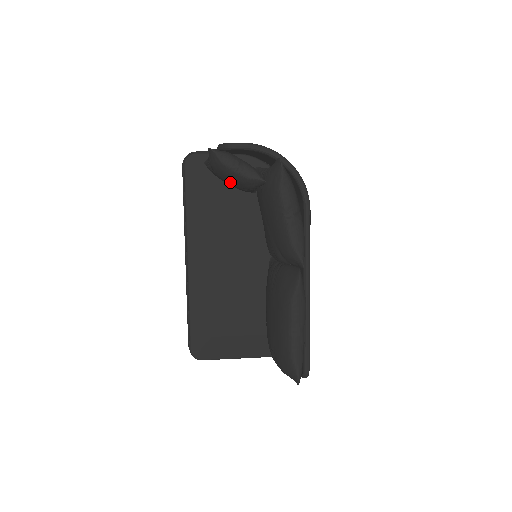
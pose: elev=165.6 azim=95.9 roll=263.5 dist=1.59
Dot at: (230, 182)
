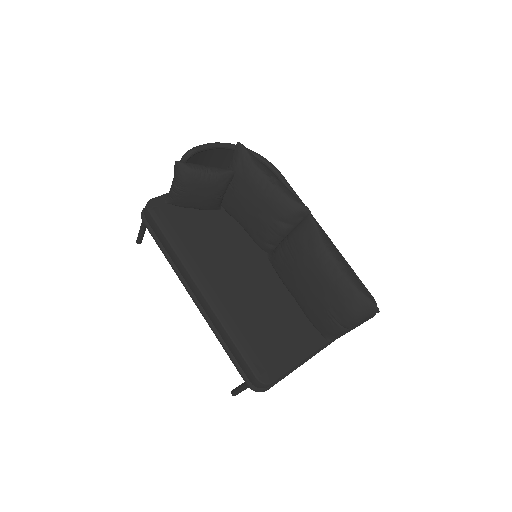
Dot at: (202, 194)
